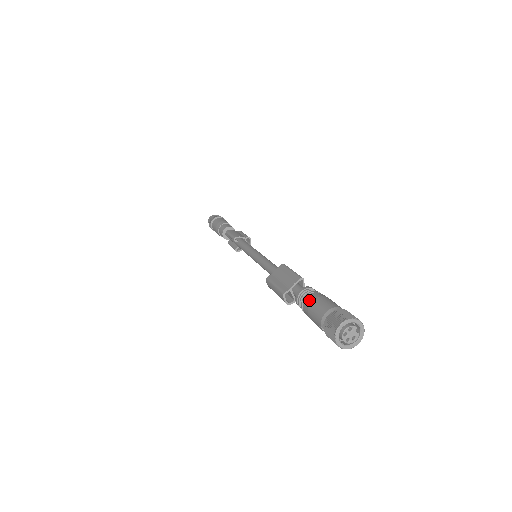
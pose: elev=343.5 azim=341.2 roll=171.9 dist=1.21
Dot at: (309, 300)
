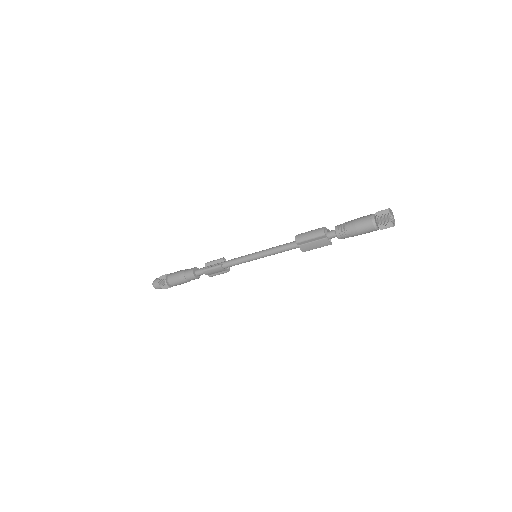
Dot at: (353, 220)
